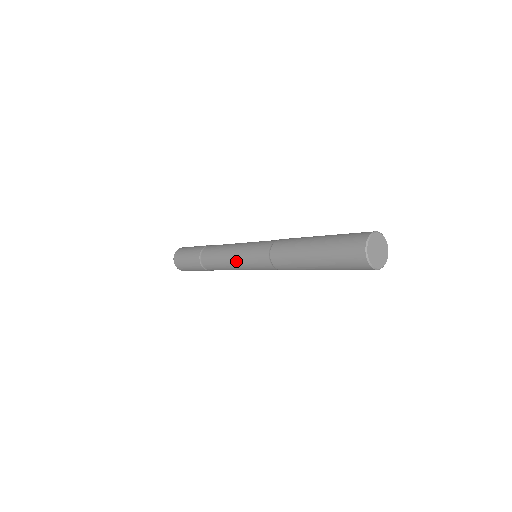
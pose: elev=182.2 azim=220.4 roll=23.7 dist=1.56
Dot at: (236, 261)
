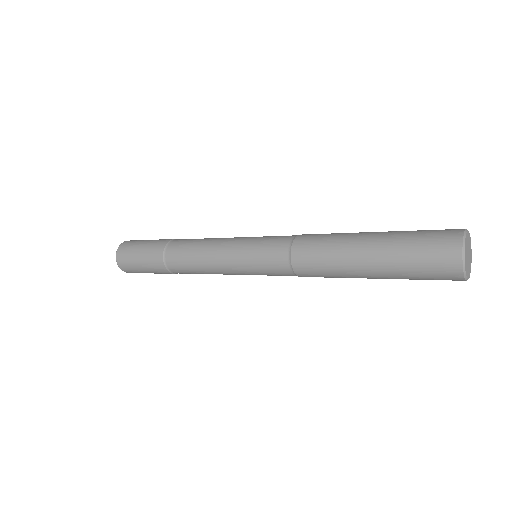
Dot at: (230, 267)
